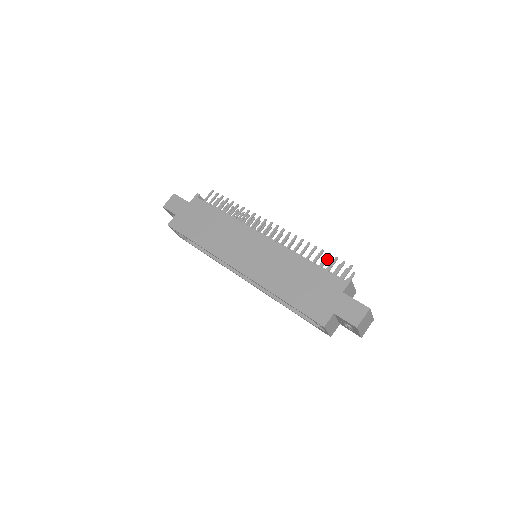
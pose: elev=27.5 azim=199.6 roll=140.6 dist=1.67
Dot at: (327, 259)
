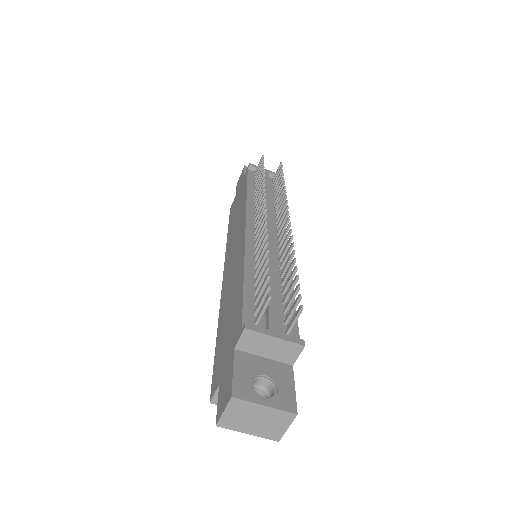
Dot at: (263, 276)
